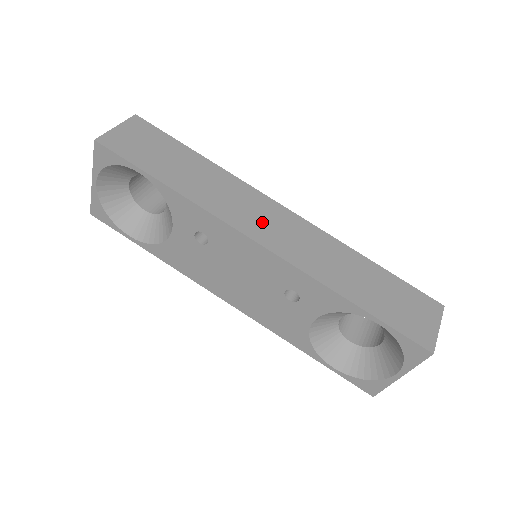
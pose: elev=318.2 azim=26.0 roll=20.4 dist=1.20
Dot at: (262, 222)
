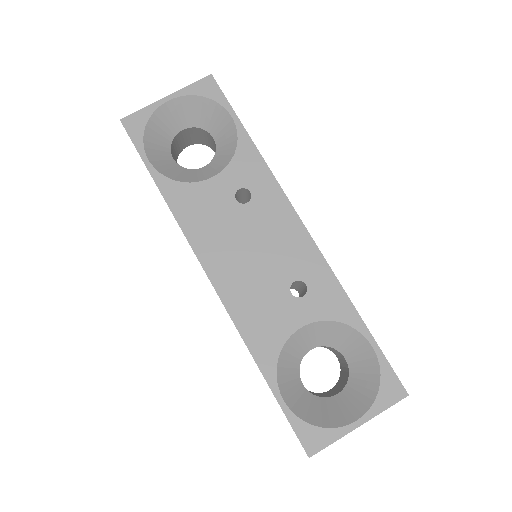
Dot at: occluded
